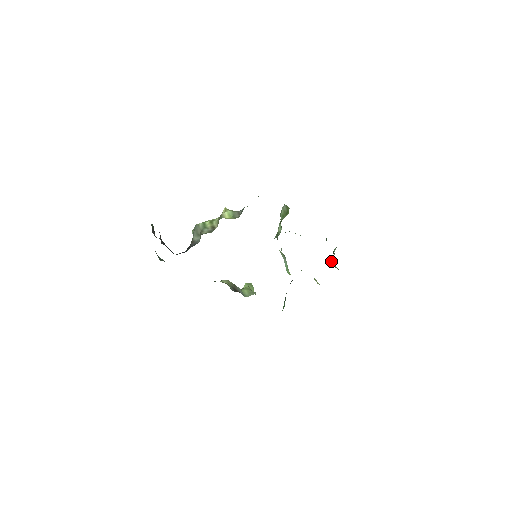
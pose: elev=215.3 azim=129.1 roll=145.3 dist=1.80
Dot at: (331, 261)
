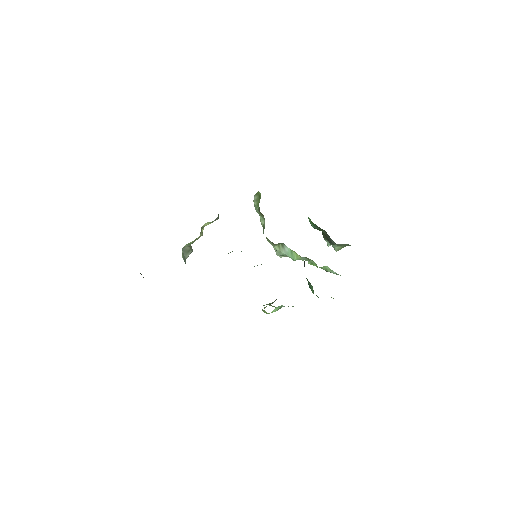
Dot at: (329, 242)
